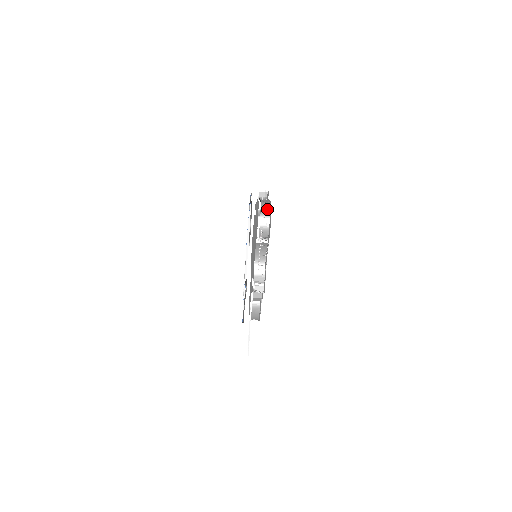
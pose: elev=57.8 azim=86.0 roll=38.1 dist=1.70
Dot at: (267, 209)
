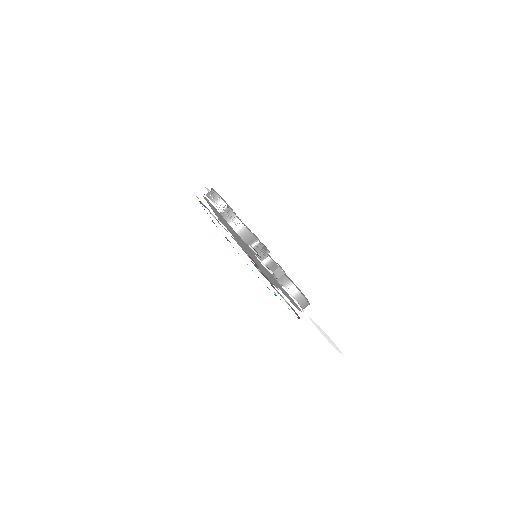
Dot at: (210, 191)
